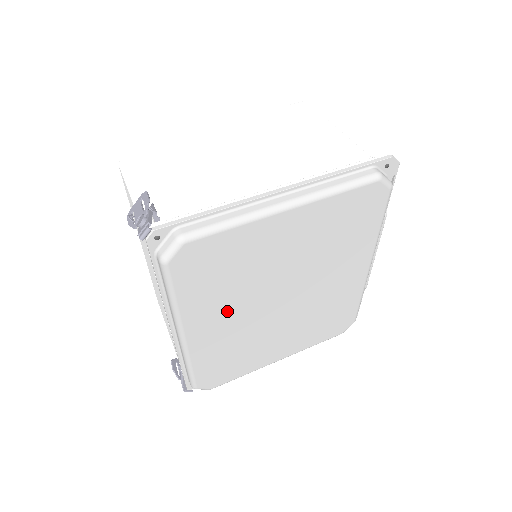
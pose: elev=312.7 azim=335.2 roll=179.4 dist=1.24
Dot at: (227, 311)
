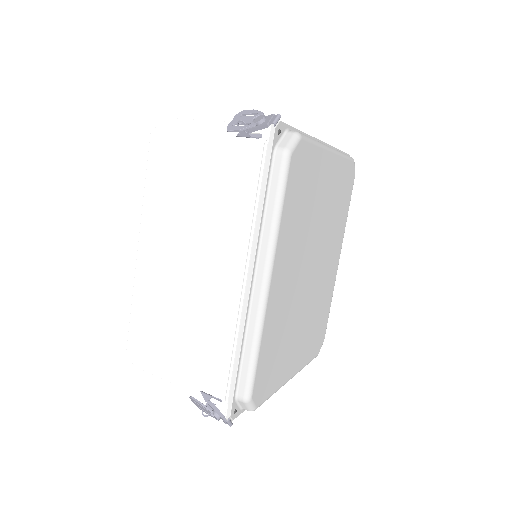
Dot at: (293, 259)
